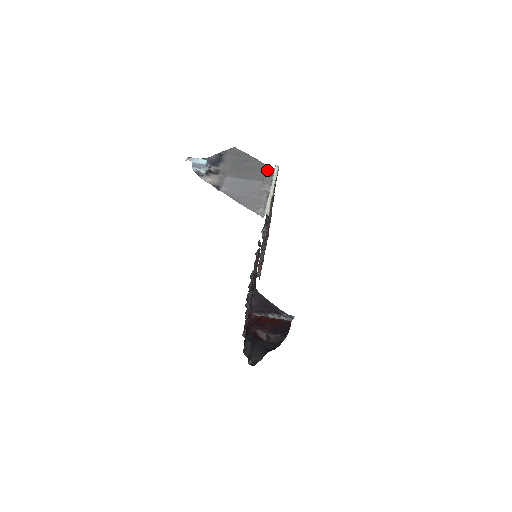
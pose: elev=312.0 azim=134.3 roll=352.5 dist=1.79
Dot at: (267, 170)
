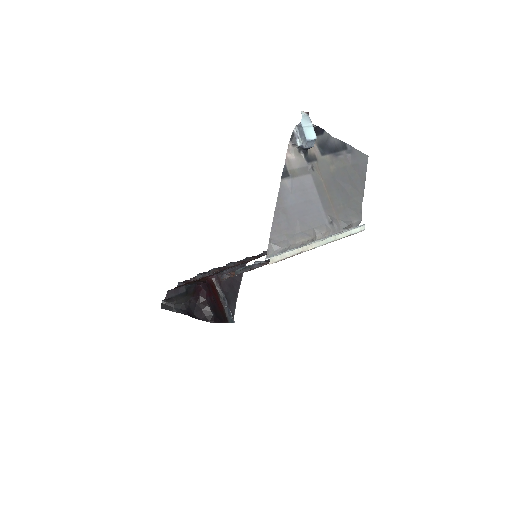
Dot at: (352, 218)
